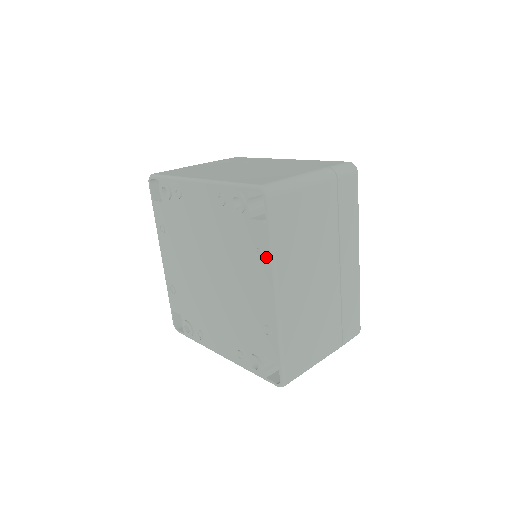
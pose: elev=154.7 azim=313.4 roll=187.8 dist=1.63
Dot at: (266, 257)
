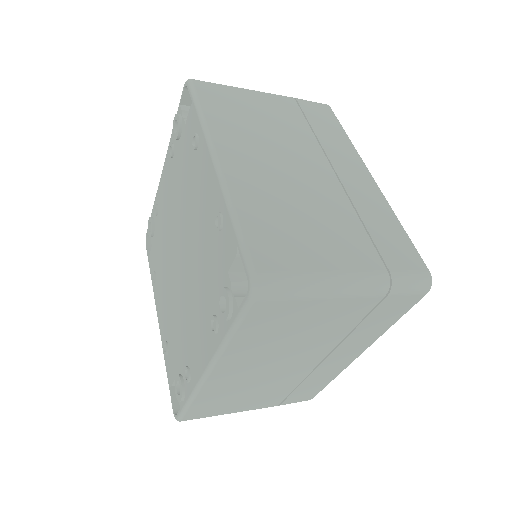
Dot at: (199, 133)
